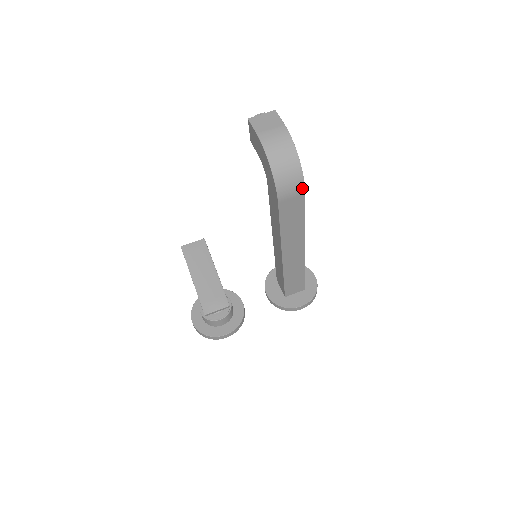
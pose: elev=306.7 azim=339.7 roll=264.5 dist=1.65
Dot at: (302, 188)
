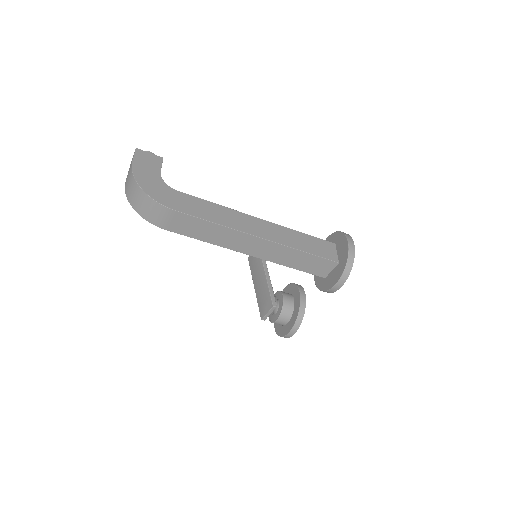
Dot at: (166, 209)
